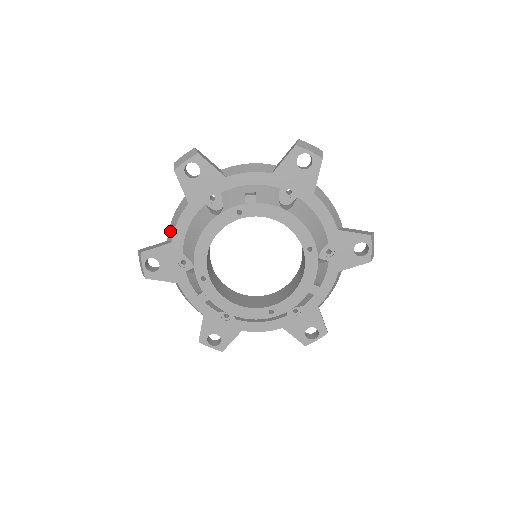
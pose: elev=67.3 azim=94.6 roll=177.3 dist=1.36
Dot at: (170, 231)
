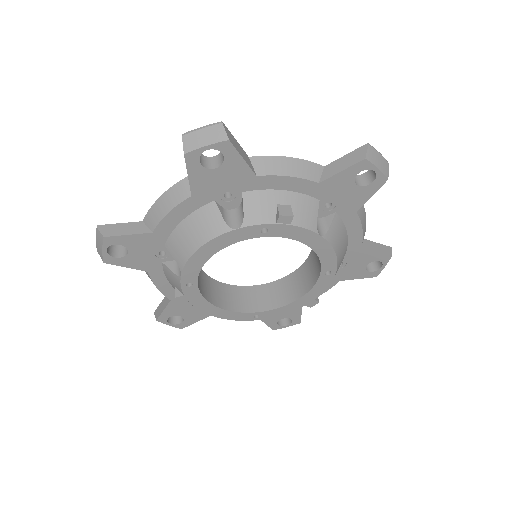
Dot at: (151, 215)
